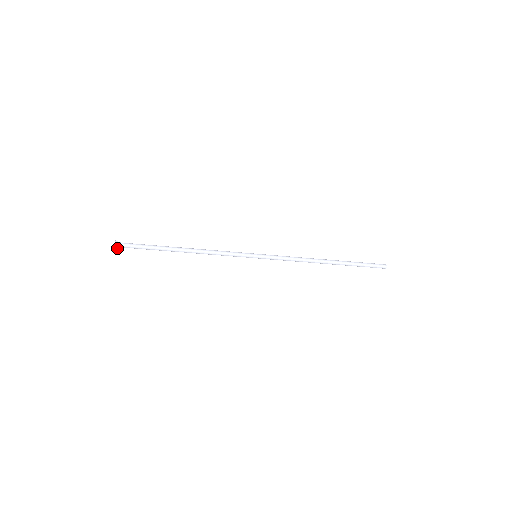
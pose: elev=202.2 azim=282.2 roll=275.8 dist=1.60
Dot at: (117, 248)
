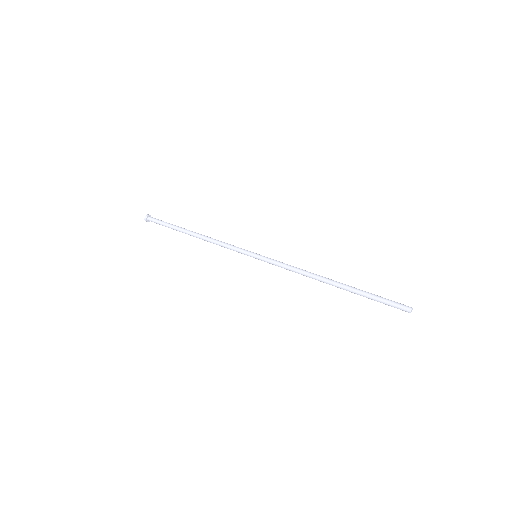
Dot at: (148, 221)
